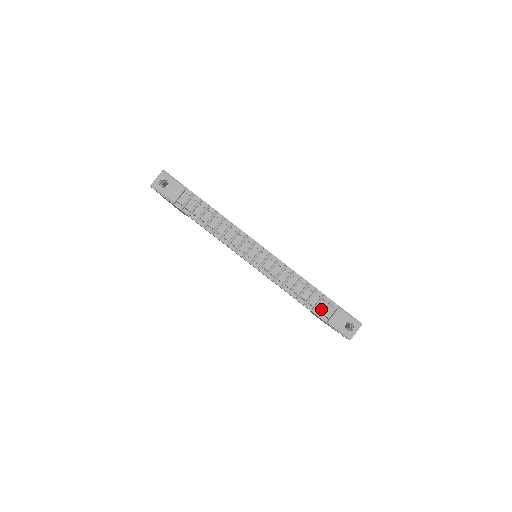
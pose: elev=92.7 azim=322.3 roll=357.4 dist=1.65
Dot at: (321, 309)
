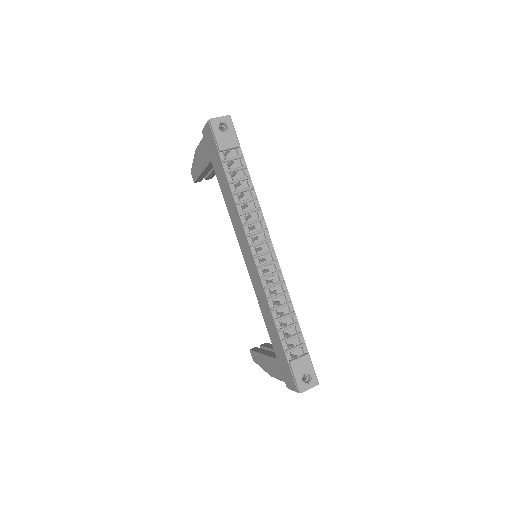
Dot at: occluded
